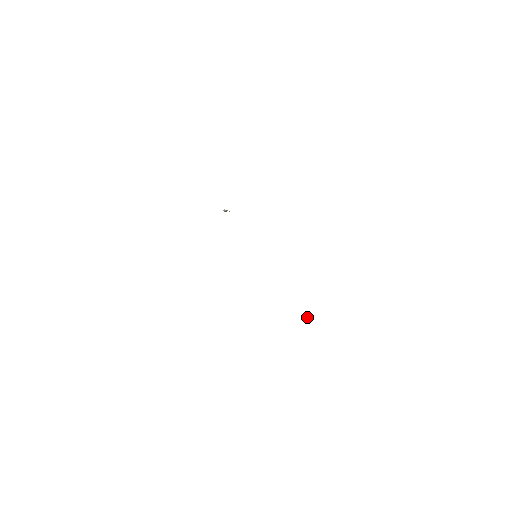
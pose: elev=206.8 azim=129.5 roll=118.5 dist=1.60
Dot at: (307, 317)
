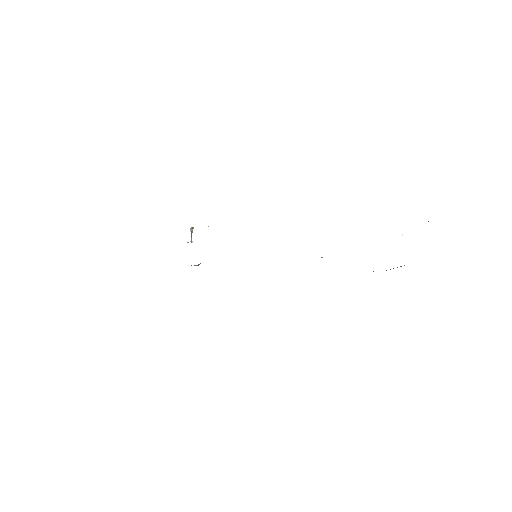
Dot at: occluded
